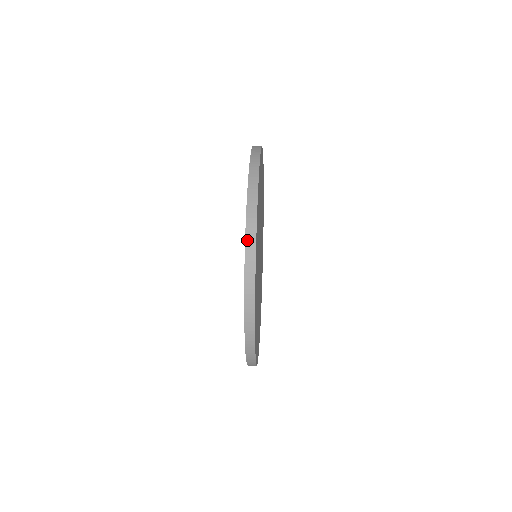
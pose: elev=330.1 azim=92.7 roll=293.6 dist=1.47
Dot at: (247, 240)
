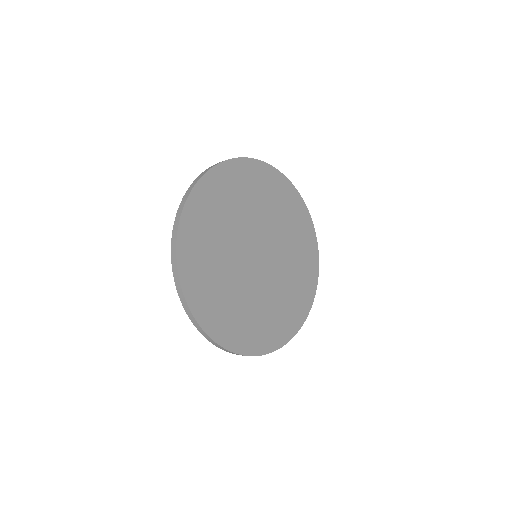
Dot at: (195, 180)
